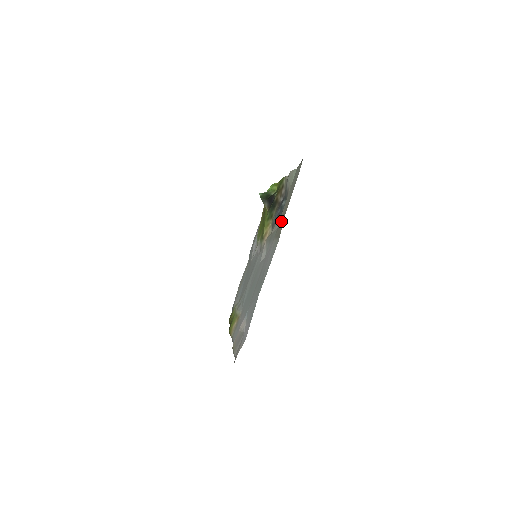
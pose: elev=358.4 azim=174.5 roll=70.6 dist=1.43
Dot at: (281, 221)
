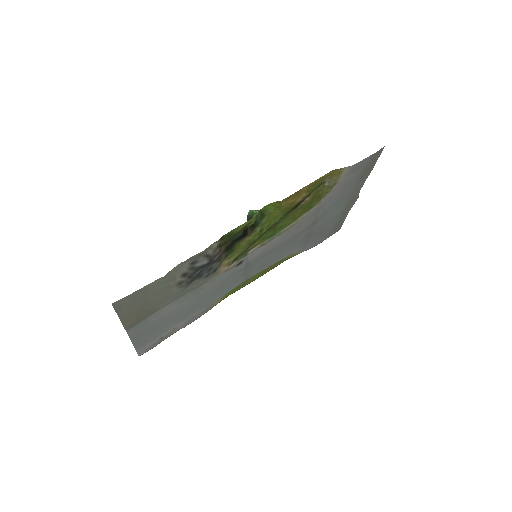
Dot at: (136, 316)
